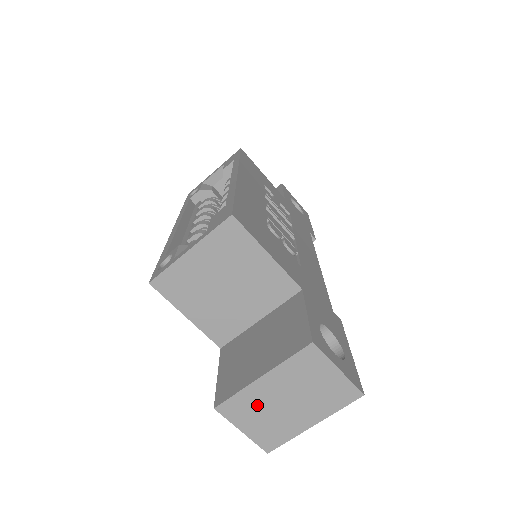
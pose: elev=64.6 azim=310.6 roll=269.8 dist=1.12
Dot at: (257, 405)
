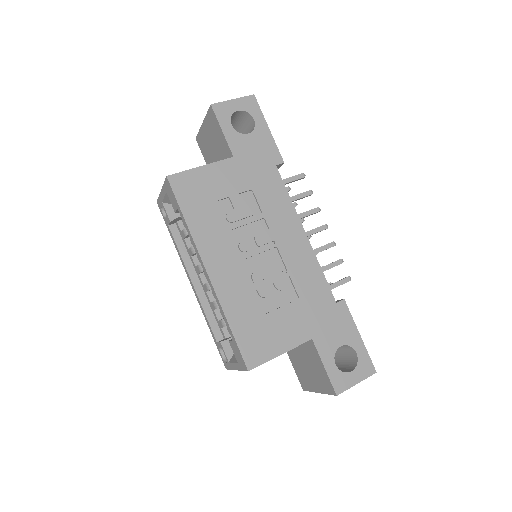
Dot at: occluded
